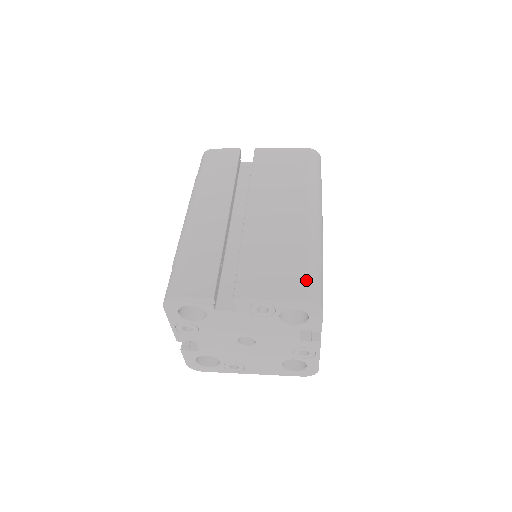
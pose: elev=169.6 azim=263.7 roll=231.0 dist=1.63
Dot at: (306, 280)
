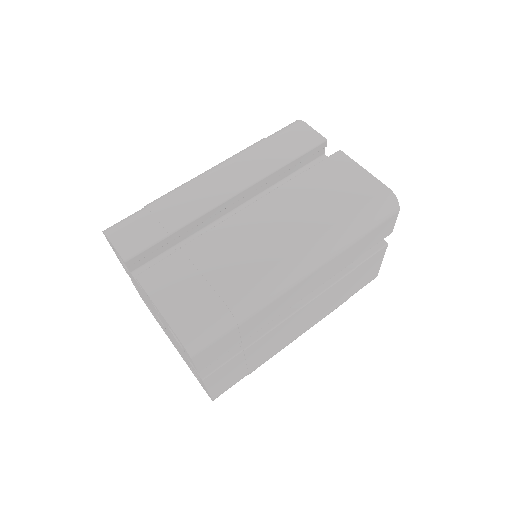
Dot at: (202, 317)
